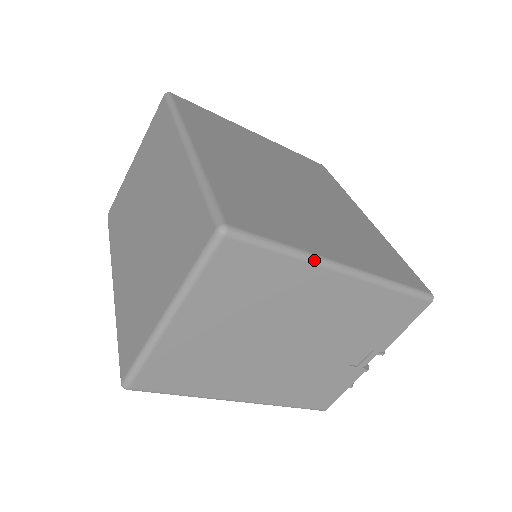
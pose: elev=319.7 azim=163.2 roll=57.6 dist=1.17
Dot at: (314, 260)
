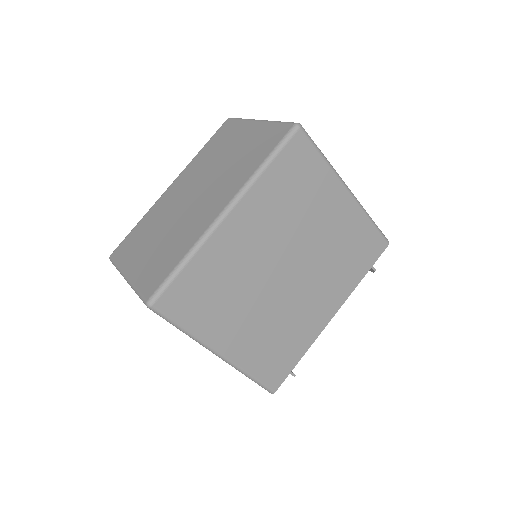
Dot at: (198, 342)
